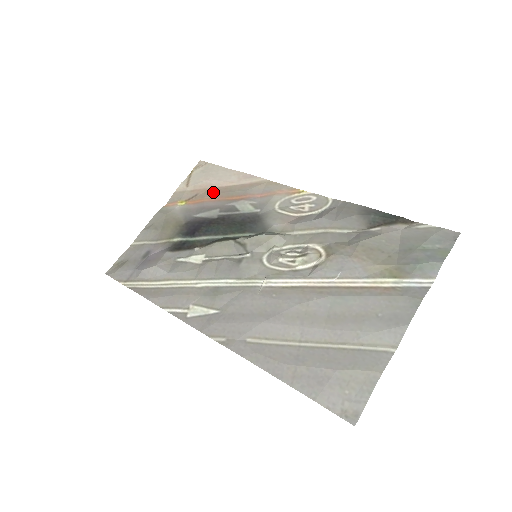
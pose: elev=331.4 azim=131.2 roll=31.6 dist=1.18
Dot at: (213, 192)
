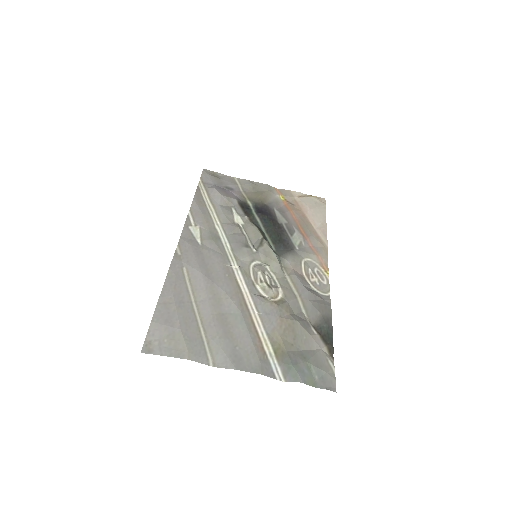
Dot at: (301, 214)
